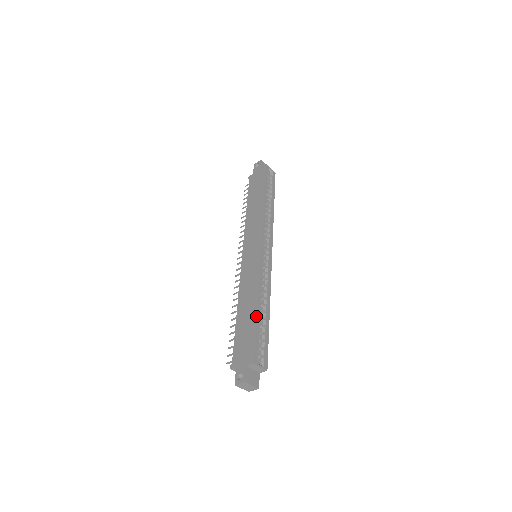
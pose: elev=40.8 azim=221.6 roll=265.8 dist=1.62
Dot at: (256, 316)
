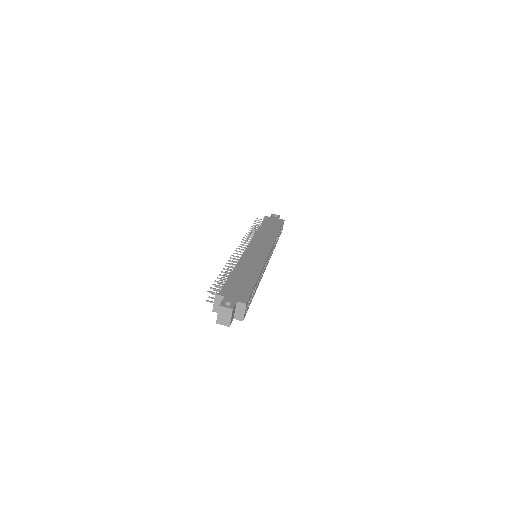
Dot at: (256, 281)
